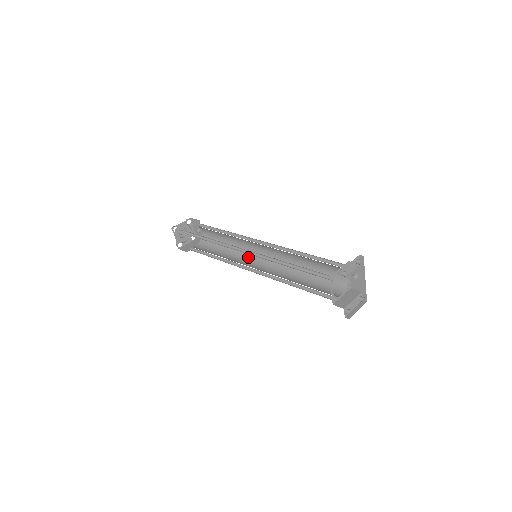
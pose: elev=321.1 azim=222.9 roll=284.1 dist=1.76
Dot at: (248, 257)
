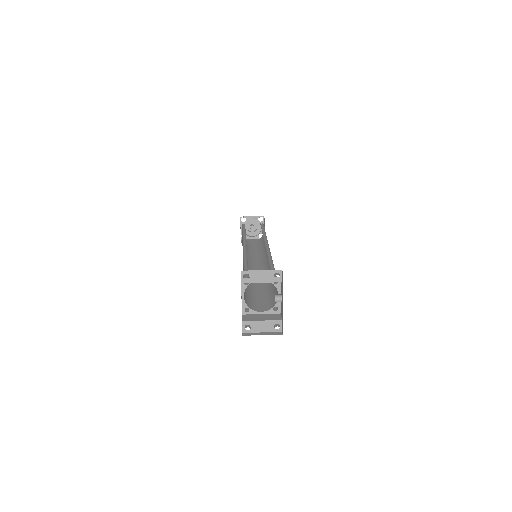
Dot at: (262, 260)
